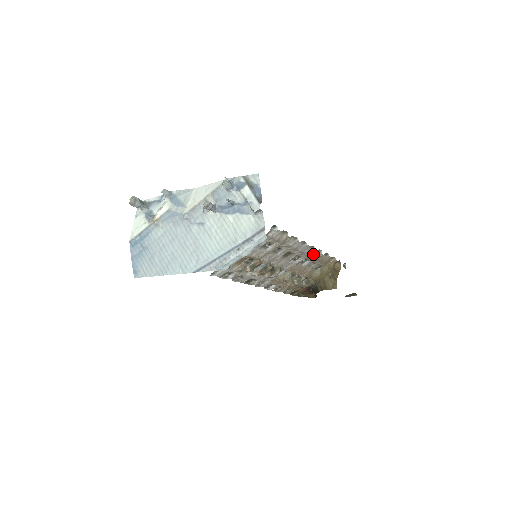
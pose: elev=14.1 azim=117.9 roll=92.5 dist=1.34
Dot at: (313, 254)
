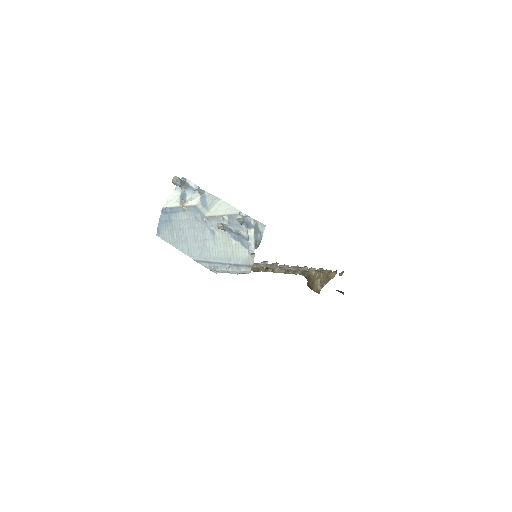
Dot at: occluded
